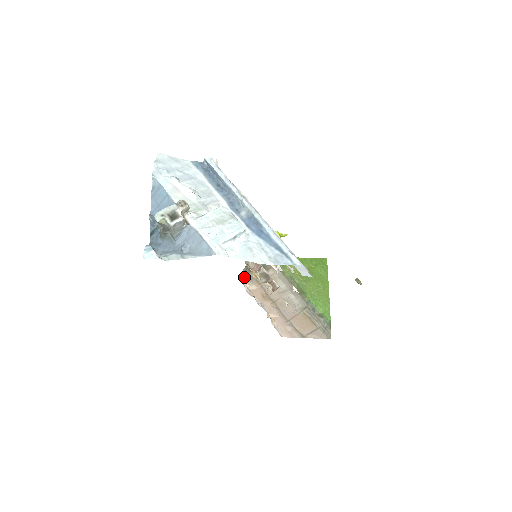
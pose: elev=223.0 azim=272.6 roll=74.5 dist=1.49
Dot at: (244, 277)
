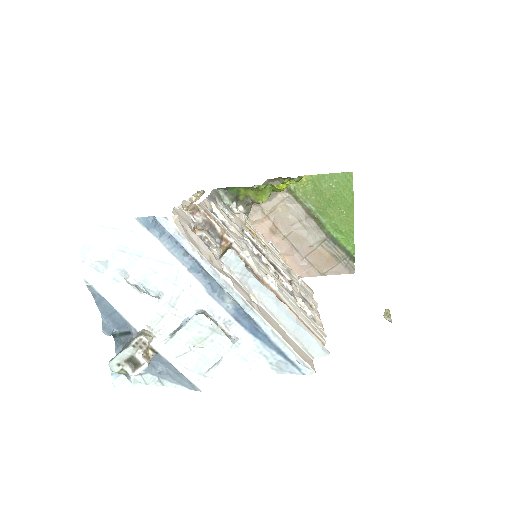
Dot at: occluded
